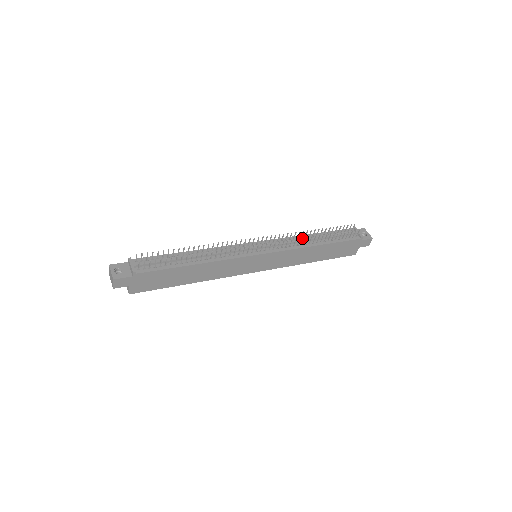
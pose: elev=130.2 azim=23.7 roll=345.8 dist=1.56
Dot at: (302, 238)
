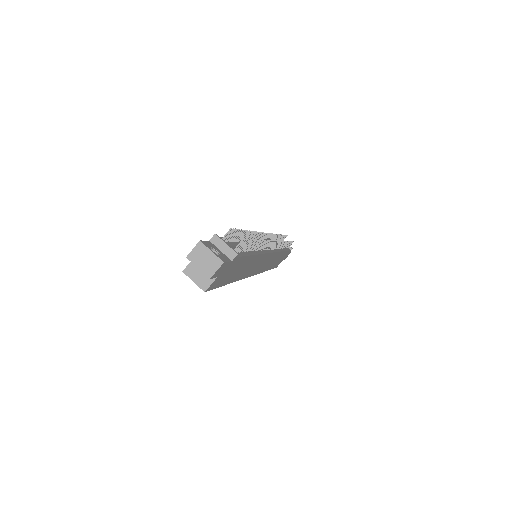
Dot at: occluded
